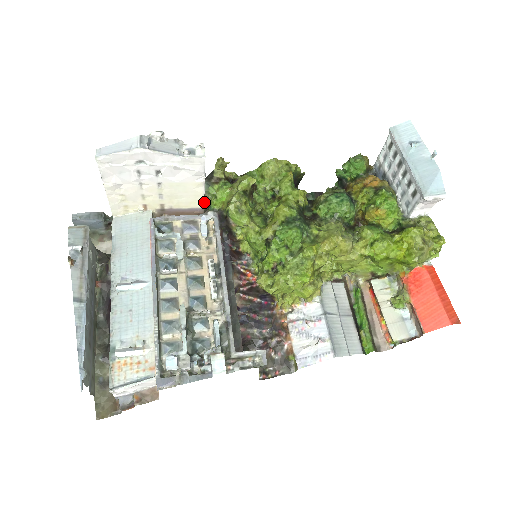
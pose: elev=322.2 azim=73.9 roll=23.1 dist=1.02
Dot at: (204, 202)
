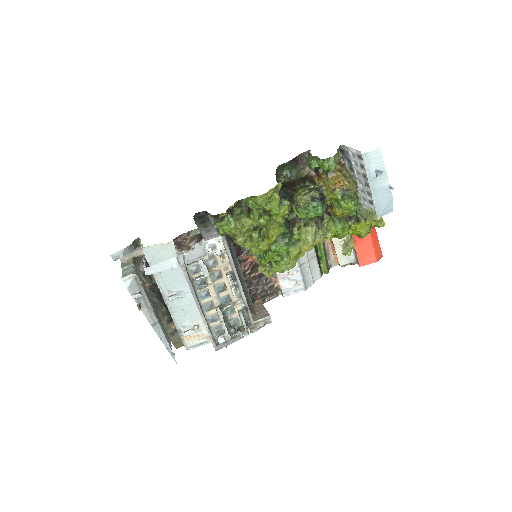
Dot at: occluded
